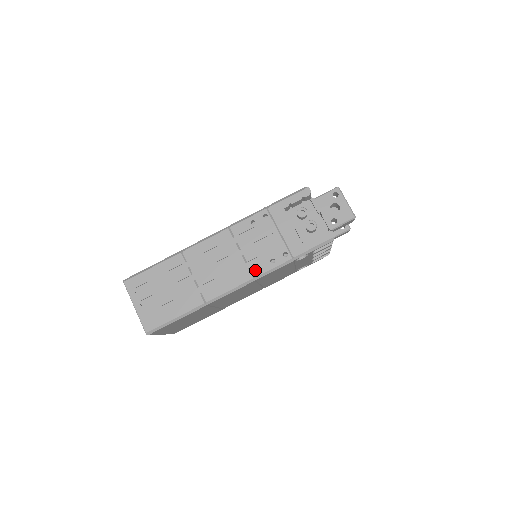
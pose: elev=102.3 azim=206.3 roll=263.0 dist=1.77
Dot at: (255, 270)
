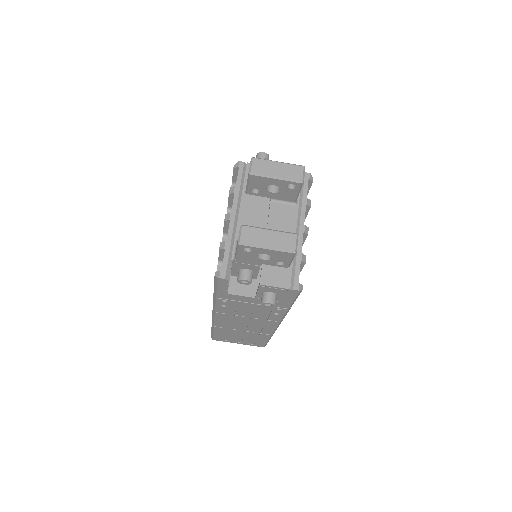
Dot at: (273, 320)
